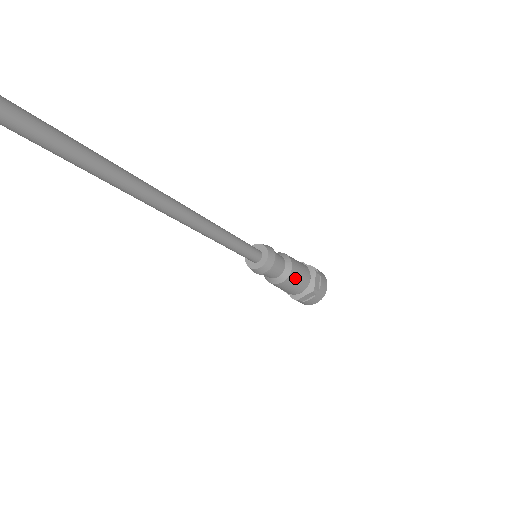
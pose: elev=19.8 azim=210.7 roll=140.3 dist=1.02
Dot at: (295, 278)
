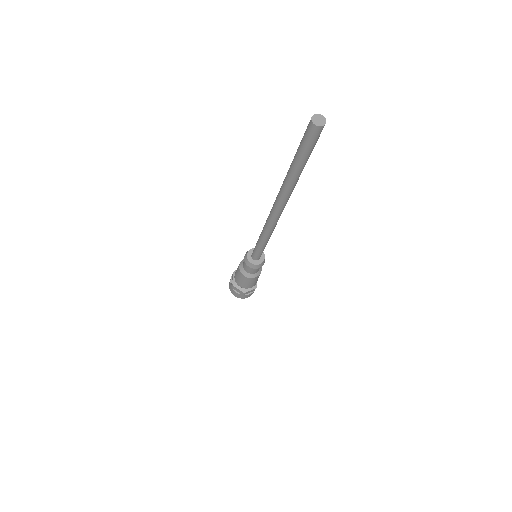
Dot at: (250, 281)
